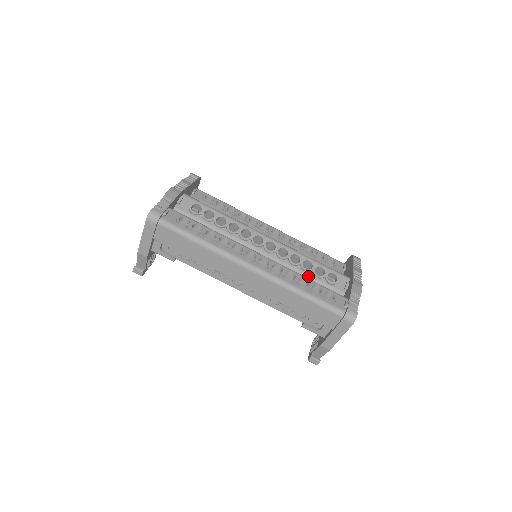
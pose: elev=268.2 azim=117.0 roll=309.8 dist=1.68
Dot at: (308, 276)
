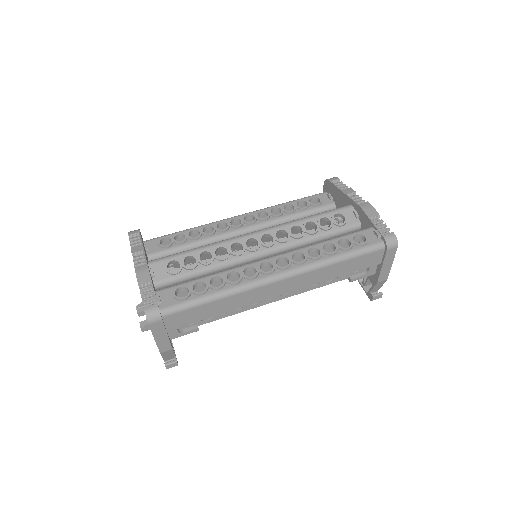
Dot at: (320, 236)
